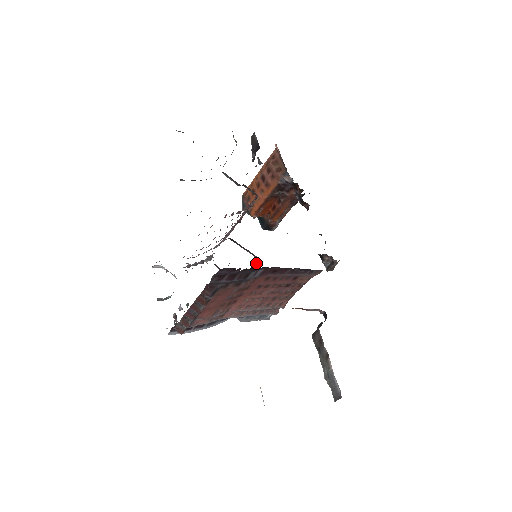
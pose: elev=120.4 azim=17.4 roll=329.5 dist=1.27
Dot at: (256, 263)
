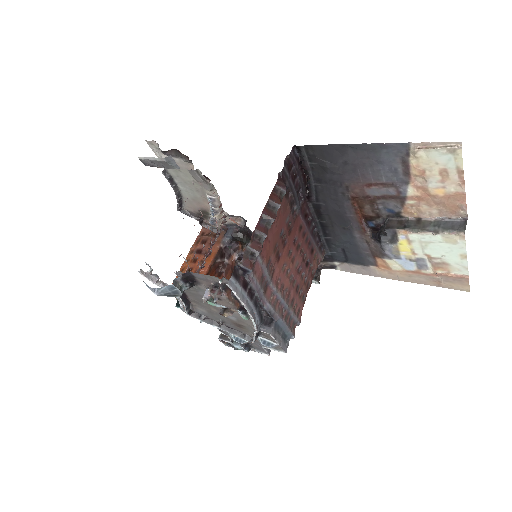
Dot at: occluded
